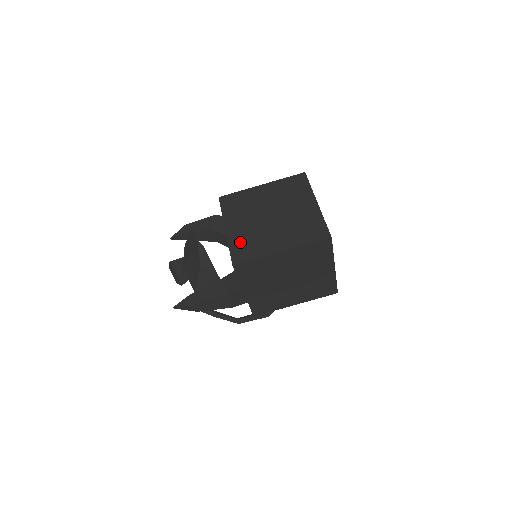
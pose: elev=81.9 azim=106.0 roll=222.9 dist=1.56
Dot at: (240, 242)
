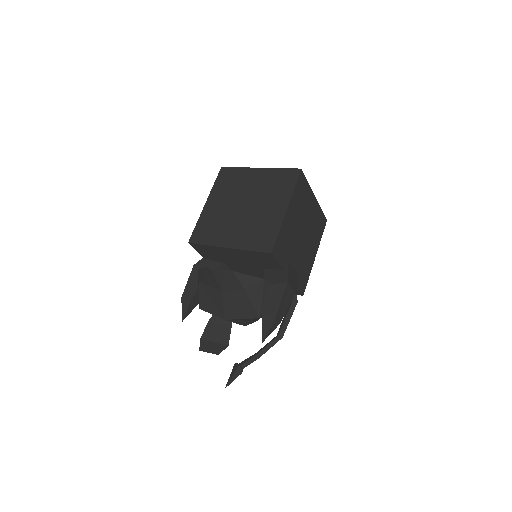
Dot at: (251, 239)
